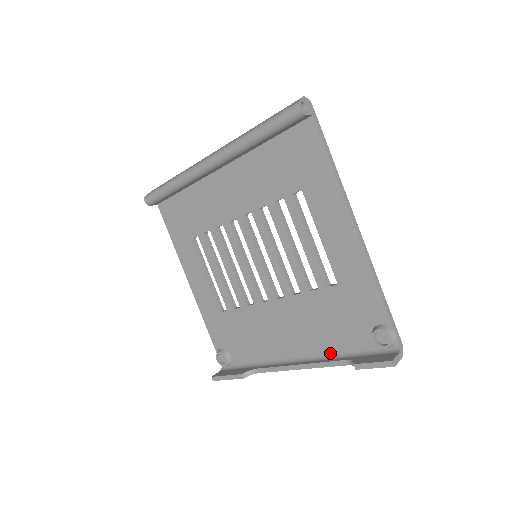
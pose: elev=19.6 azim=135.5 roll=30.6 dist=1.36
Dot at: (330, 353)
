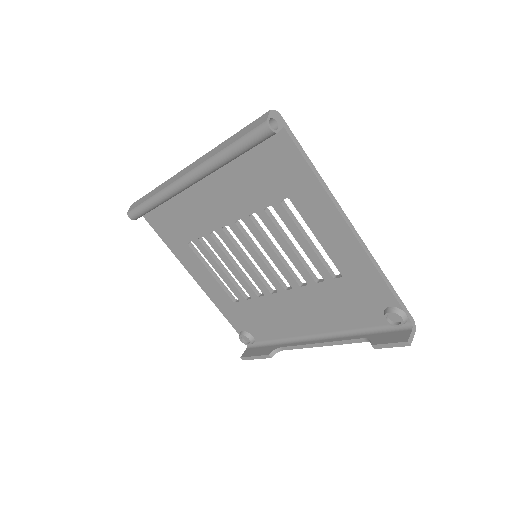
Dot at: (347, 330)
